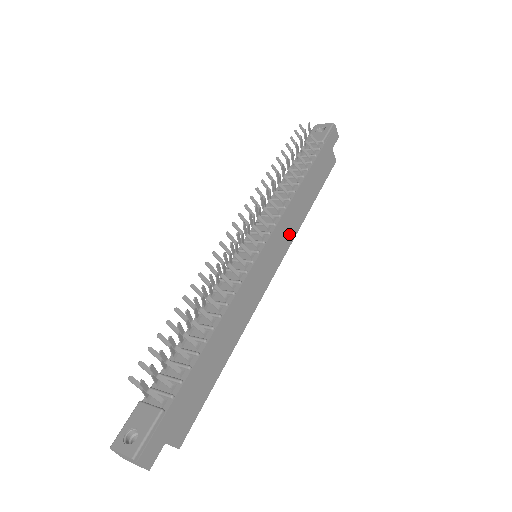
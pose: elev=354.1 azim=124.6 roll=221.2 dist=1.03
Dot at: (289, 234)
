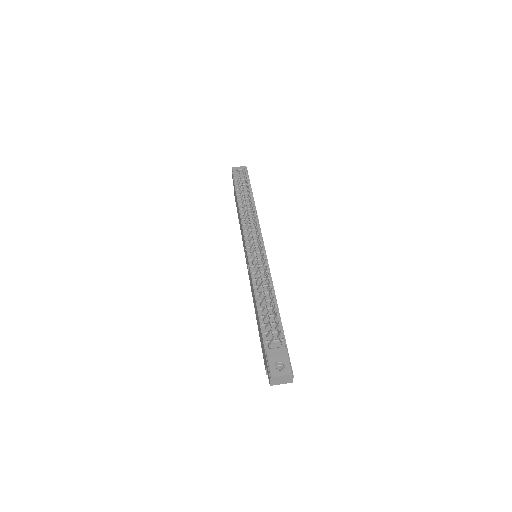
Dot at: occluded
